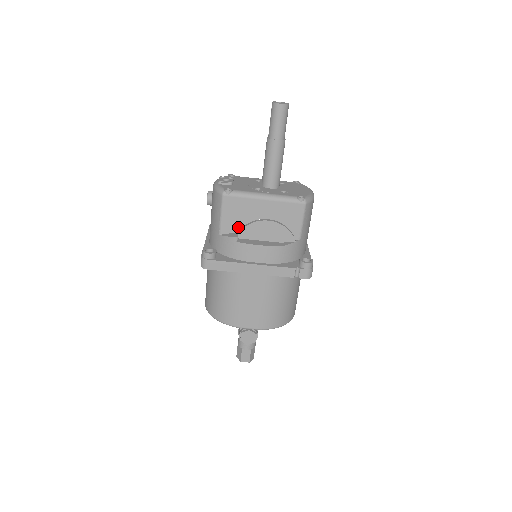
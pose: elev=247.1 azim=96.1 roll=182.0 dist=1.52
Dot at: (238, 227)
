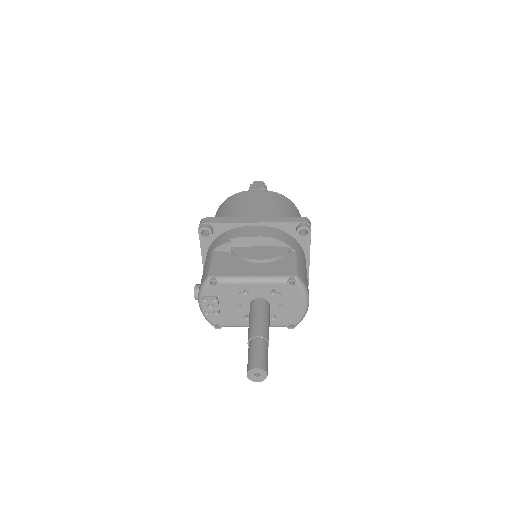
Dot at: occluded
